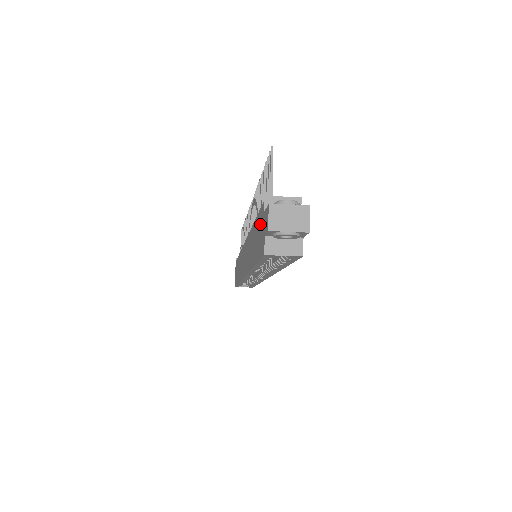
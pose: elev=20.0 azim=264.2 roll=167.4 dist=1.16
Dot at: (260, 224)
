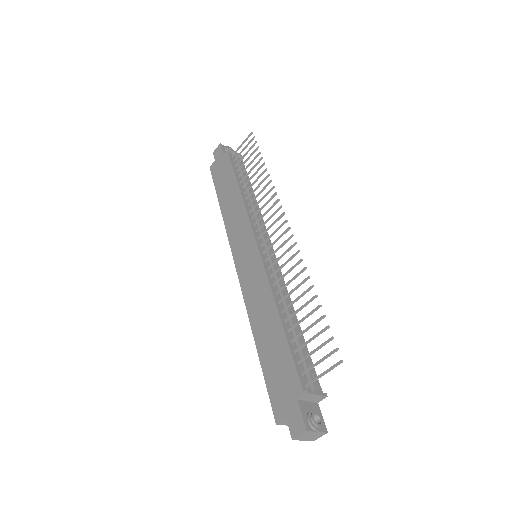
Dot at: (288, 380)
